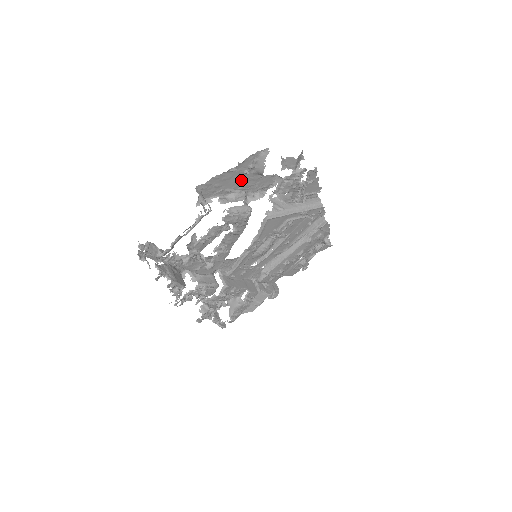
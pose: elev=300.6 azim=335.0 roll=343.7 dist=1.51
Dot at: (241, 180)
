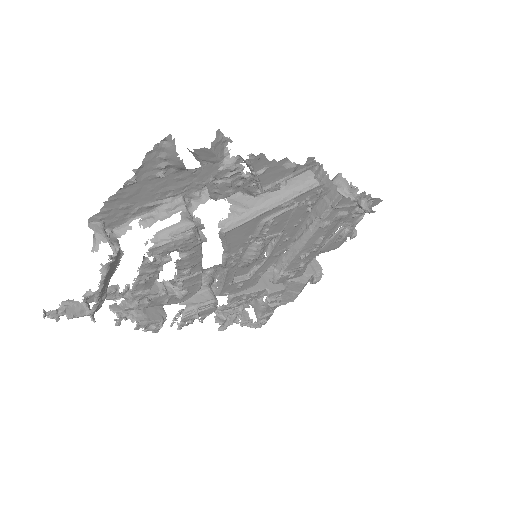
Dot at: (161, 186)
